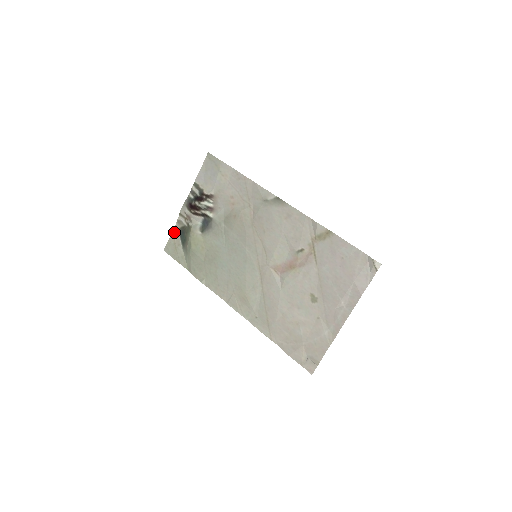
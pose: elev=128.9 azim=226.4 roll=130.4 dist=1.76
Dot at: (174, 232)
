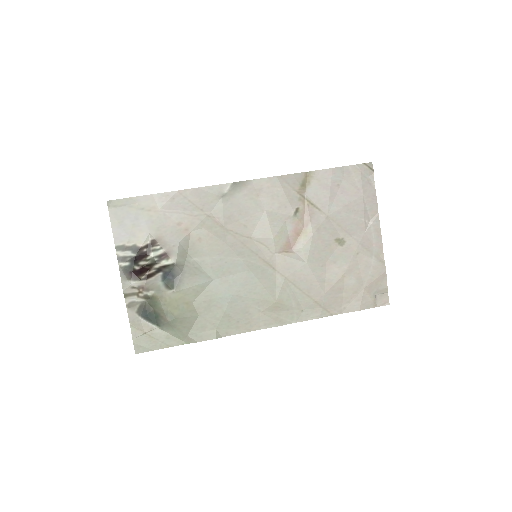
Dot at: (132, 322)
